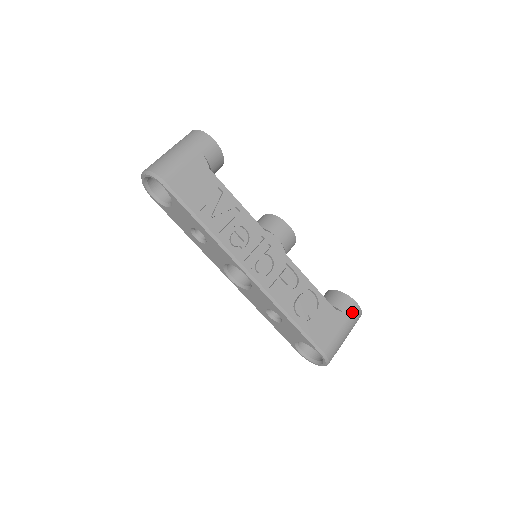
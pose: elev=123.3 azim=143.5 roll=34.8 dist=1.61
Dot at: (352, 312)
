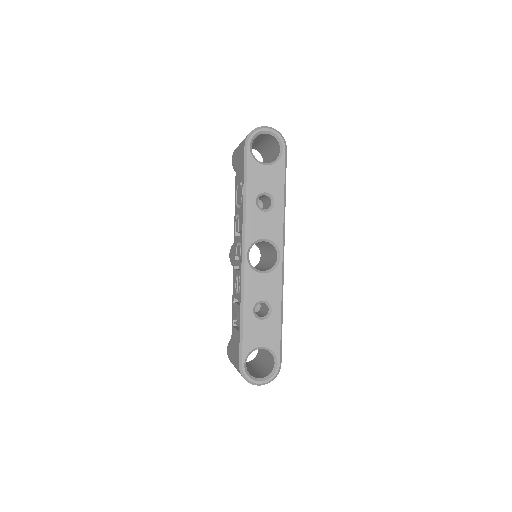
Dot at: occluded
